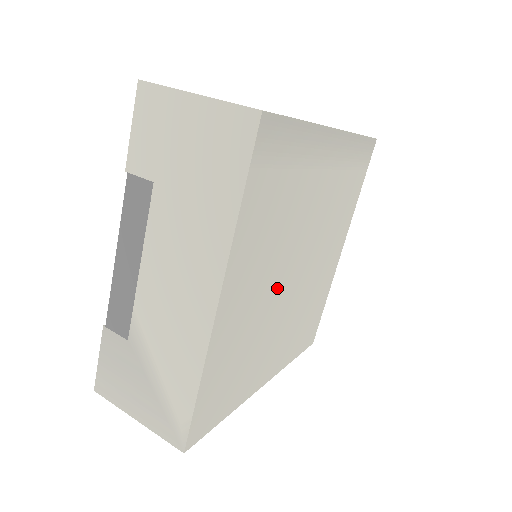
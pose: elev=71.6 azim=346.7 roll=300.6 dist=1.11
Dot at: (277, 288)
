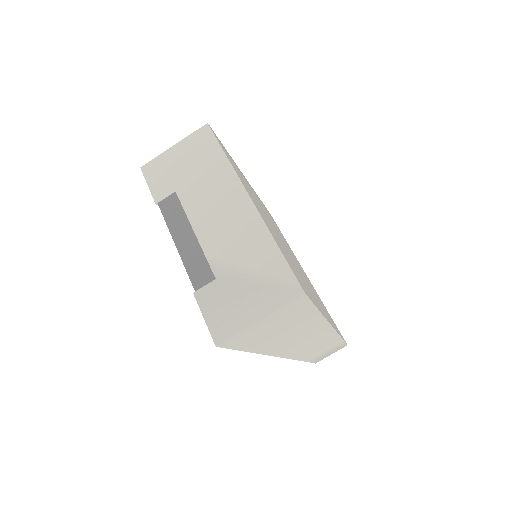
Dot at: (280, 240)
